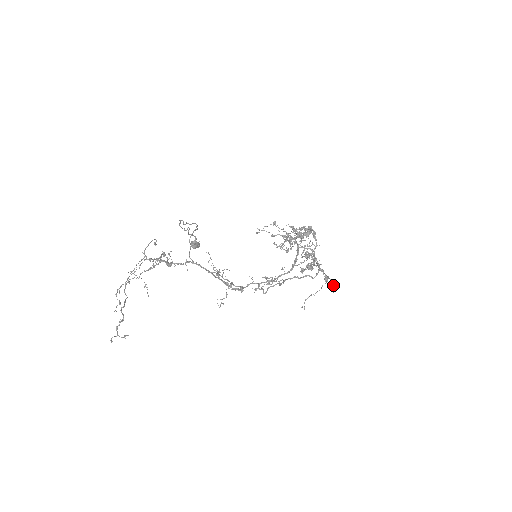
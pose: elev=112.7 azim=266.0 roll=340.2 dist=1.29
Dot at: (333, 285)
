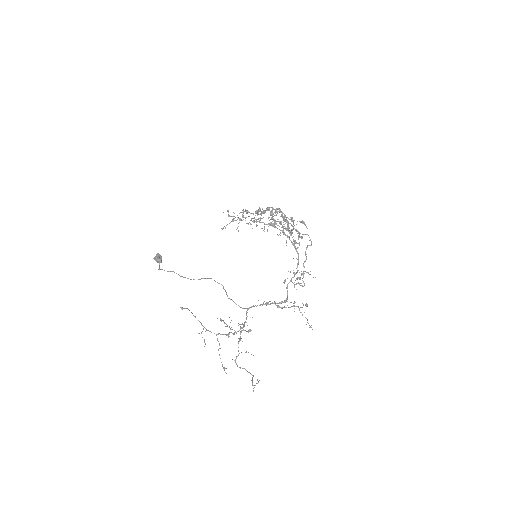
Dot at: (304, 224)
